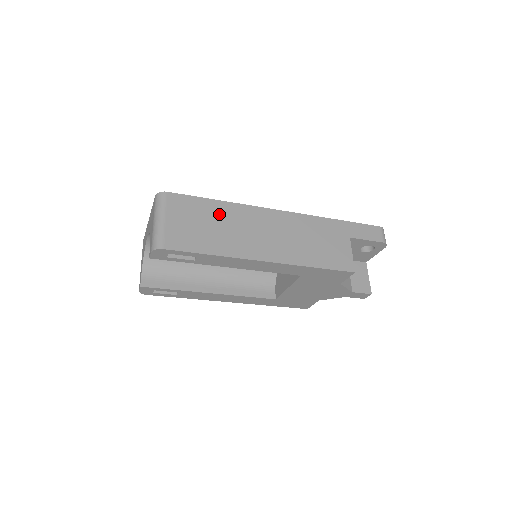
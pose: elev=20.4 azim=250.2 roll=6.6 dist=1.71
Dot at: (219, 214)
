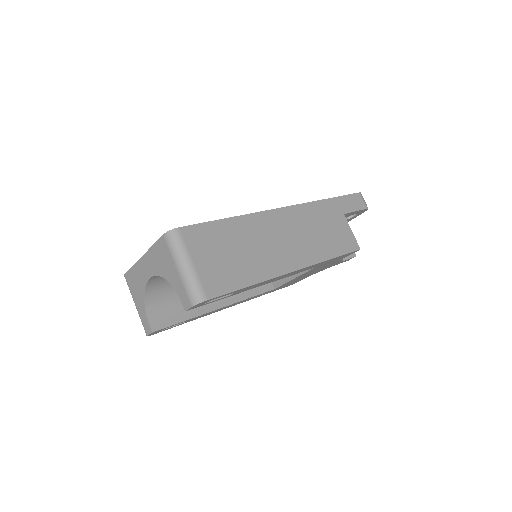
Dot at: (237, 234)
